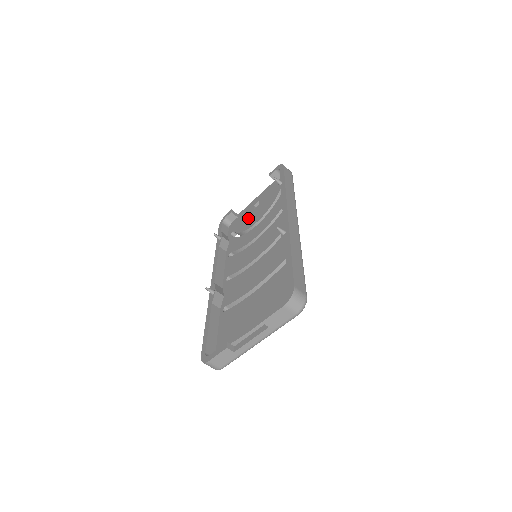
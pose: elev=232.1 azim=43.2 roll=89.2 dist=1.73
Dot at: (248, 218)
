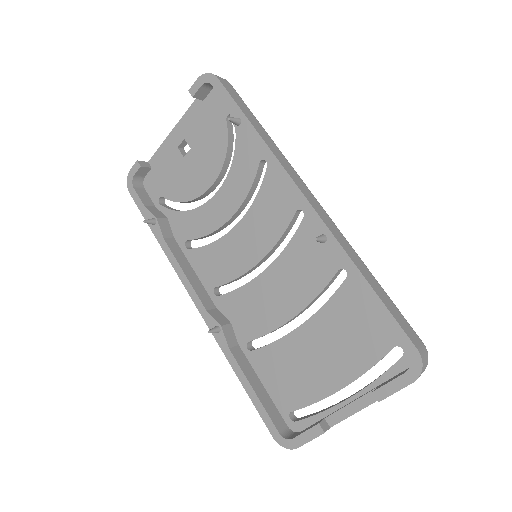
Dot at: (182, 175)
